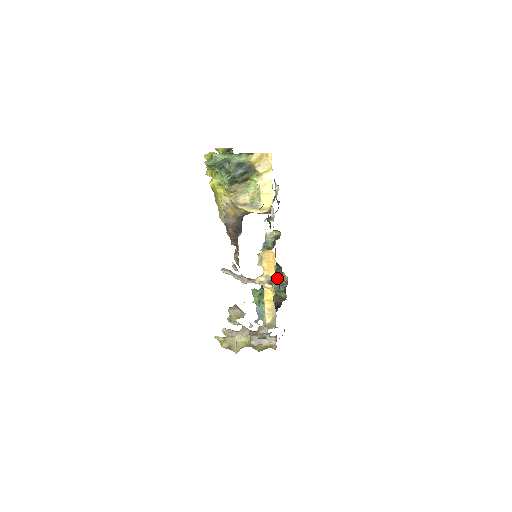
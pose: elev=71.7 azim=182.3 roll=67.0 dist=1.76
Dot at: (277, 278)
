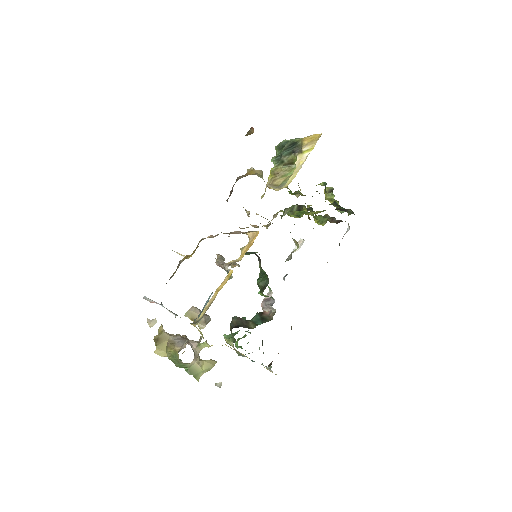
Dot at: (268, 313)
